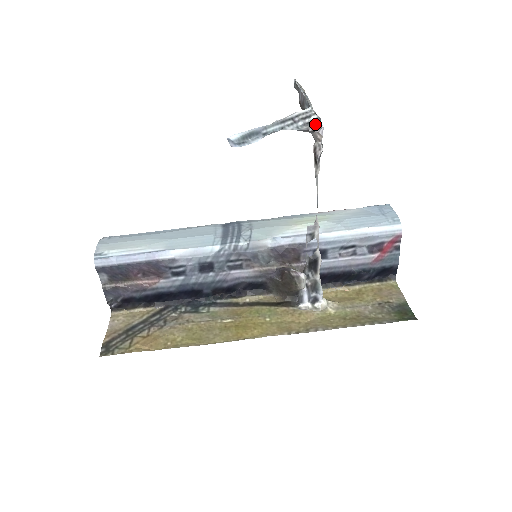
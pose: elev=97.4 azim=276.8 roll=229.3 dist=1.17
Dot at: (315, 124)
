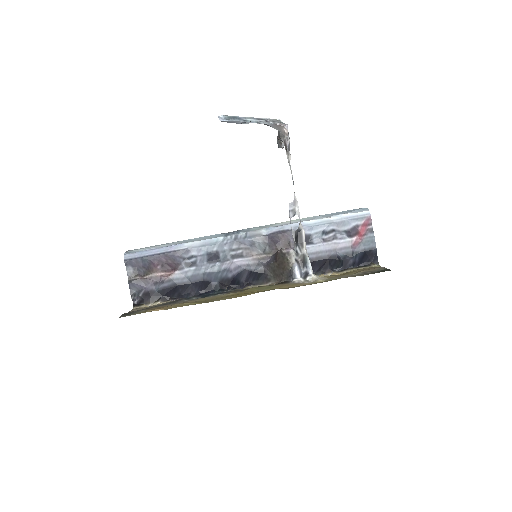
Dot at: (282, 124)
